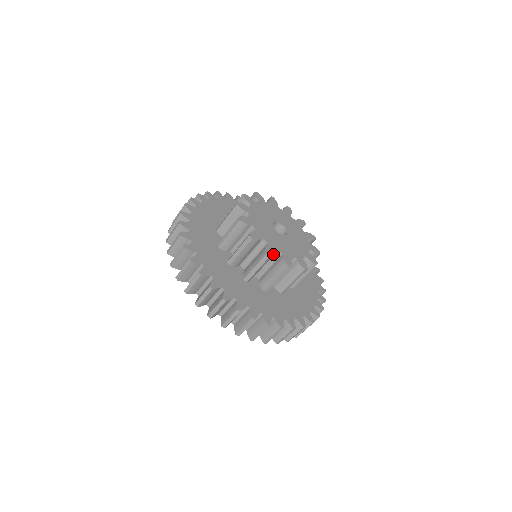
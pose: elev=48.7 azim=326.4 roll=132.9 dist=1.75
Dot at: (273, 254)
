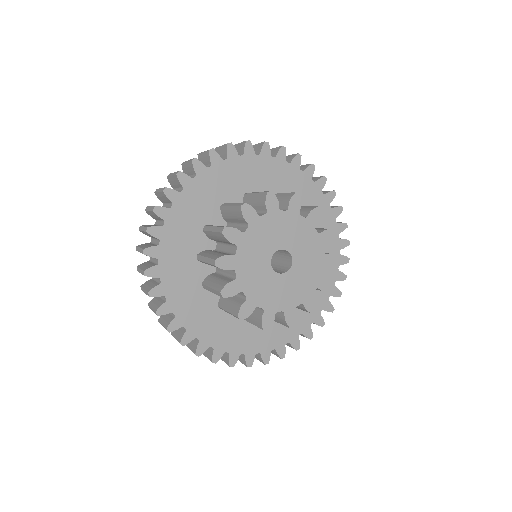
Dot at: (296, 320)
